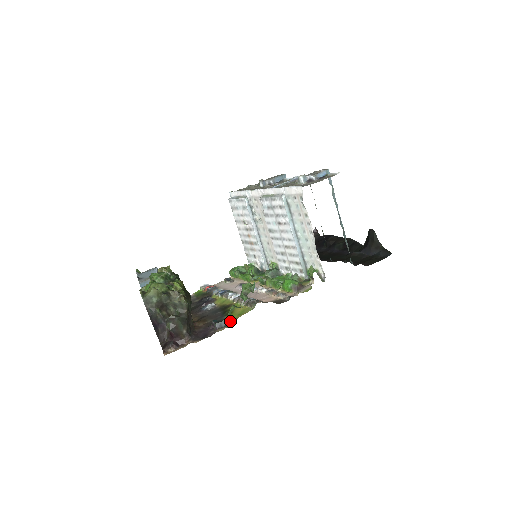
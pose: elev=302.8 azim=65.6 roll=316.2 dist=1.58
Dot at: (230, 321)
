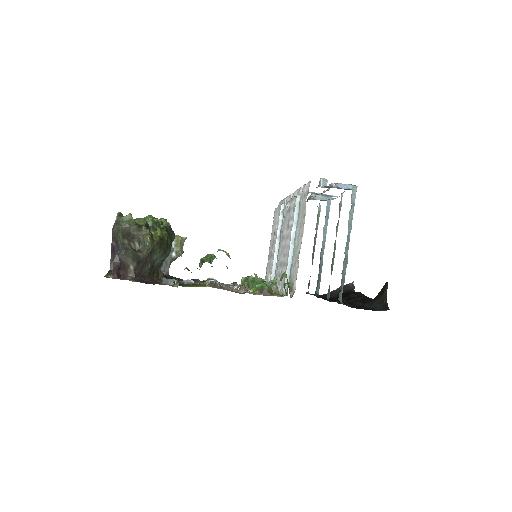
Dot at: (177, 283)
